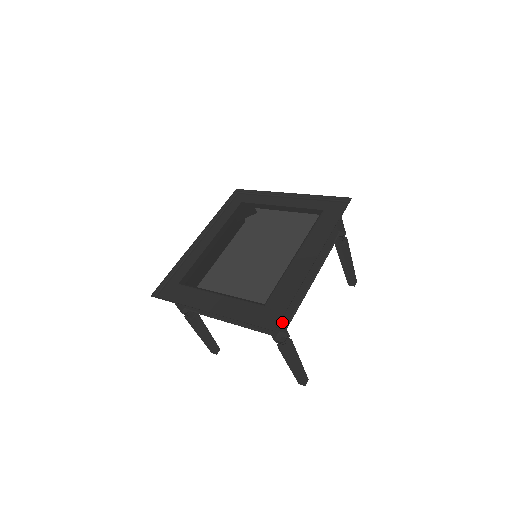
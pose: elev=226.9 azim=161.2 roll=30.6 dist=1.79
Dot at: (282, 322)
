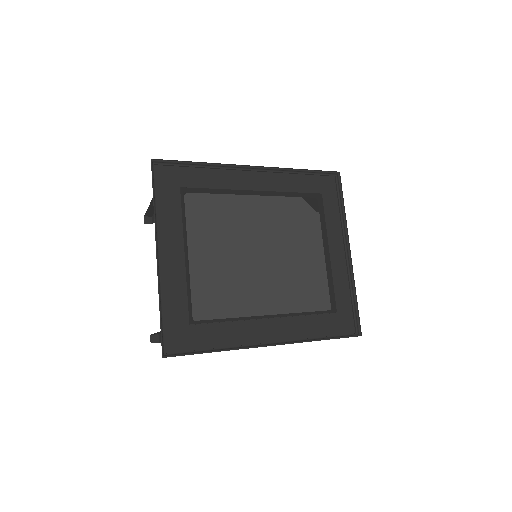
Dot at: occluded
